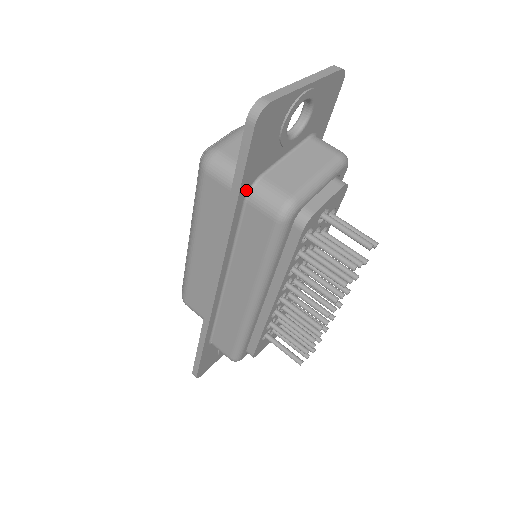
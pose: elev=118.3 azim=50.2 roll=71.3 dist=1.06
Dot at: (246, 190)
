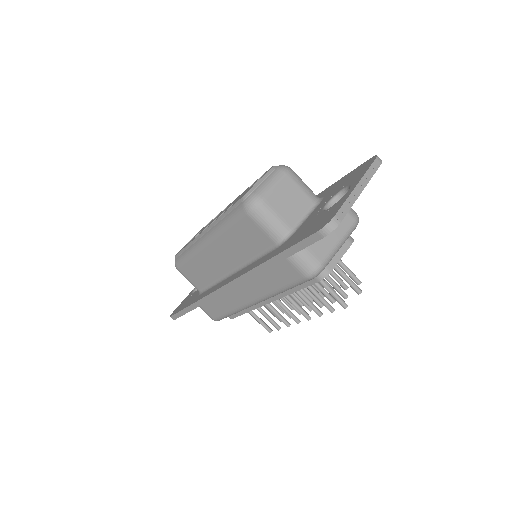
Dot at: occluded
